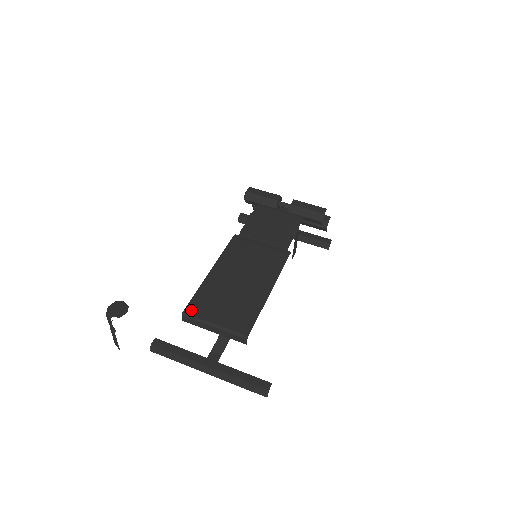
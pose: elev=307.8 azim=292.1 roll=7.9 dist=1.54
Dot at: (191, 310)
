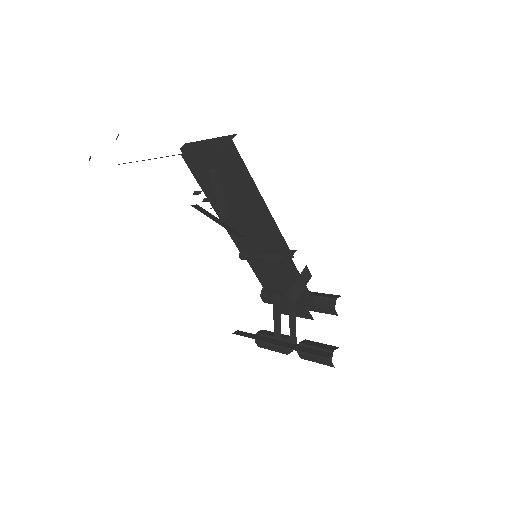
Dot at: occluded
